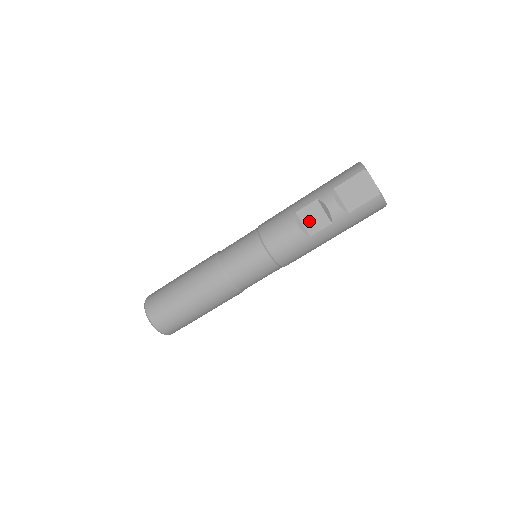
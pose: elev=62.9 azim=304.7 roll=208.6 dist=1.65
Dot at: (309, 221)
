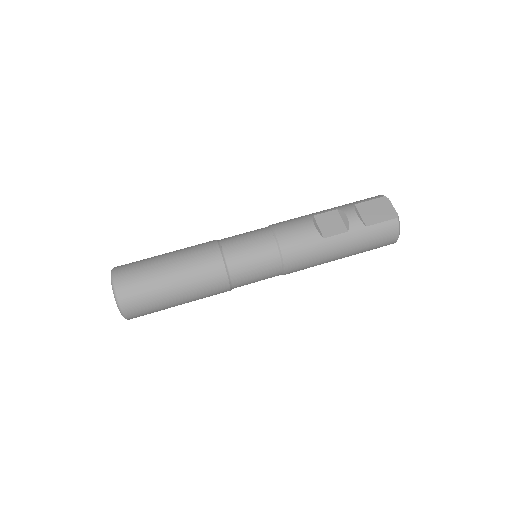
Dot at: (325, 225)
